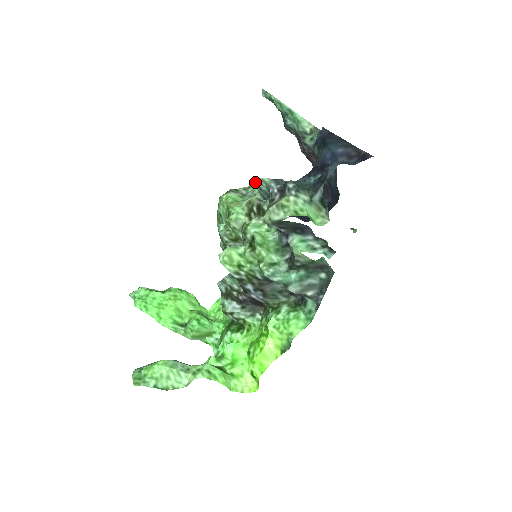
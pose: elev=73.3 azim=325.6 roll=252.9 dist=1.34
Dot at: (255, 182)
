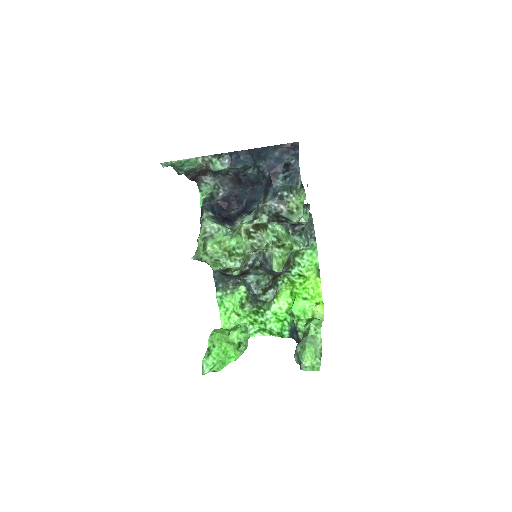
Dot at: (206, 222)
